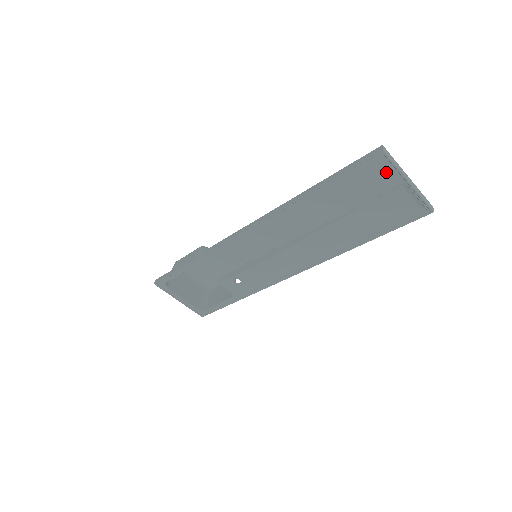
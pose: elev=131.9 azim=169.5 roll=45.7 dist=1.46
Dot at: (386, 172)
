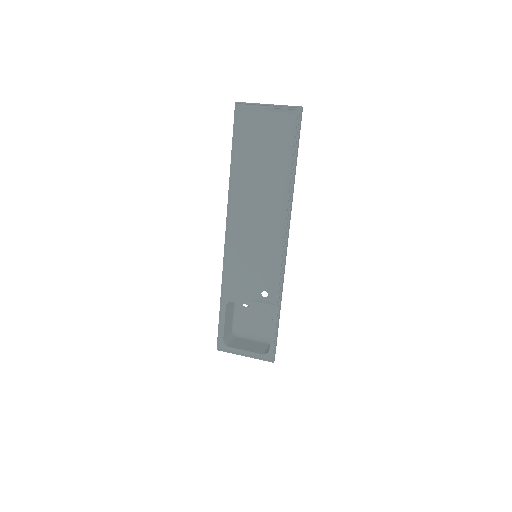
Dot at: (251, 112)
